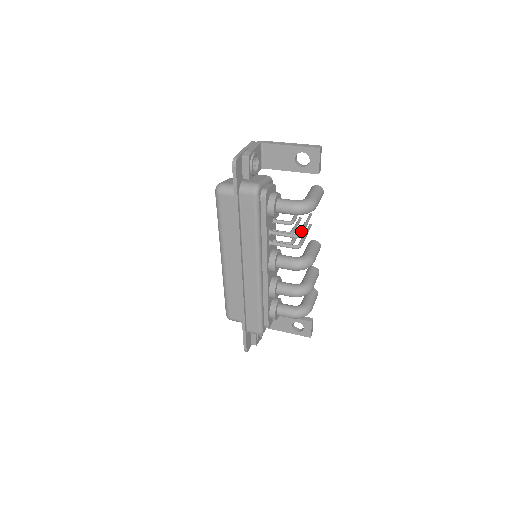
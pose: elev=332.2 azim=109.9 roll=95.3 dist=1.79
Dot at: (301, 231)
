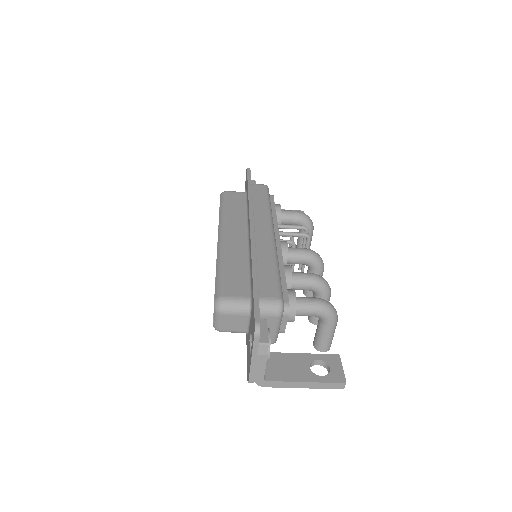
Dot at: occluded
